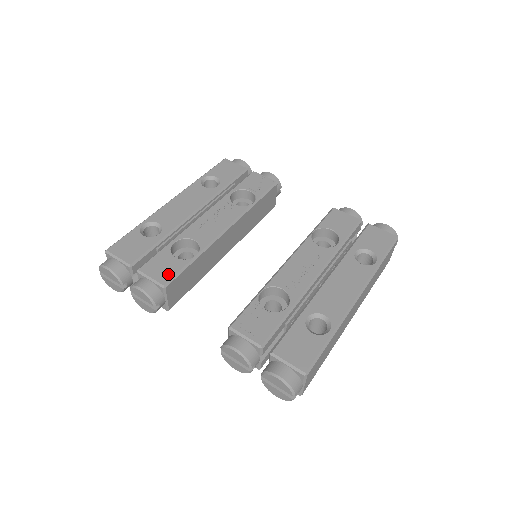
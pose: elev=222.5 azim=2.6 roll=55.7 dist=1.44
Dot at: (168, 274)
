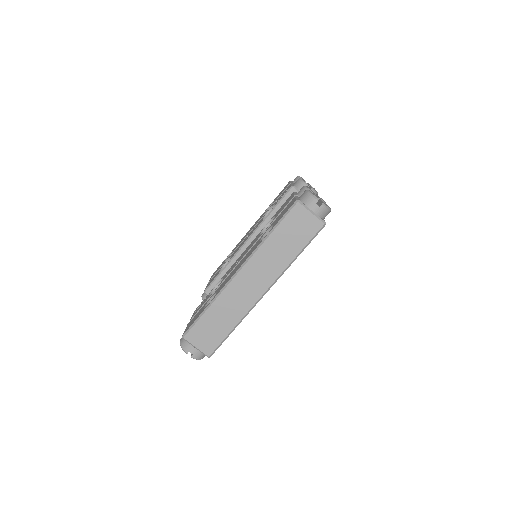
Dot at: (210, 283)
